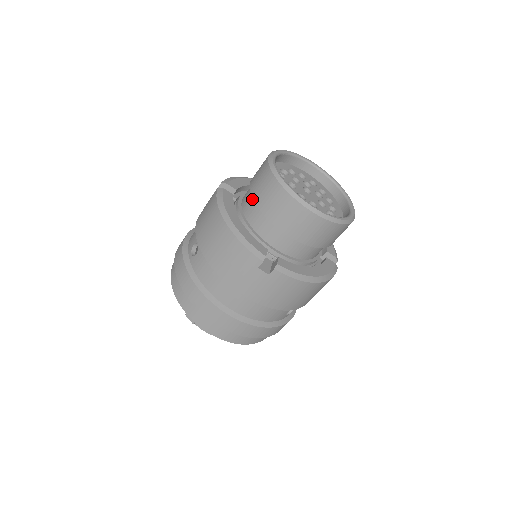
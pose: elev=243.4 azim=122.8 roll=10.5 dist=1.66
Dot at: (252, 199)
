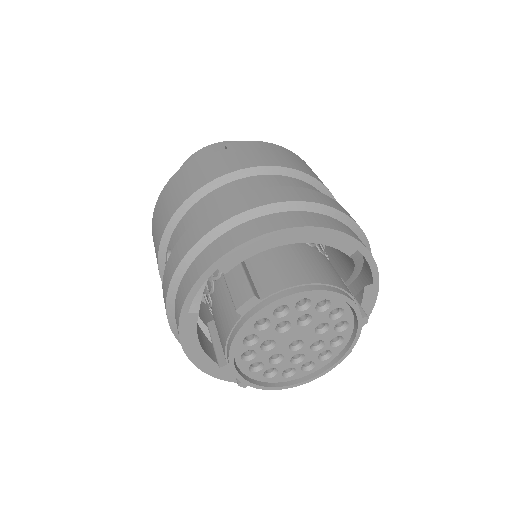
Dot at: occluded
